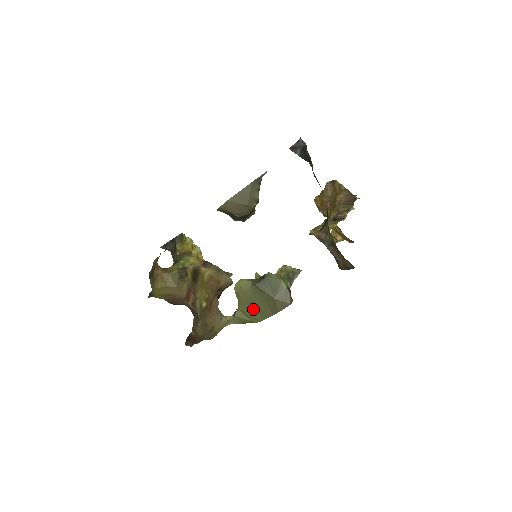
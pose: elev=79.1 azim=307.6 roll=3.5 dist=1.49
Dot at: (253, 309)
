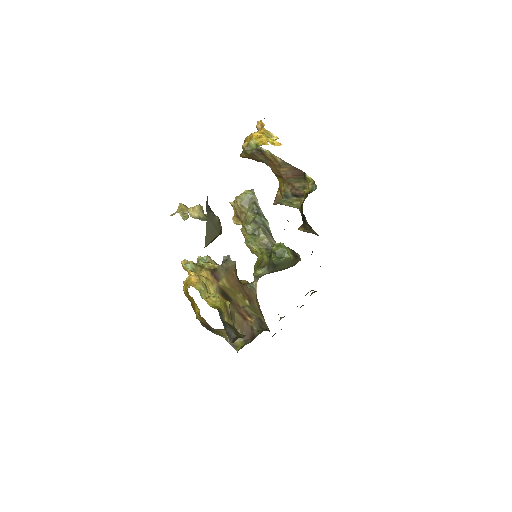
Dot at: occluded
